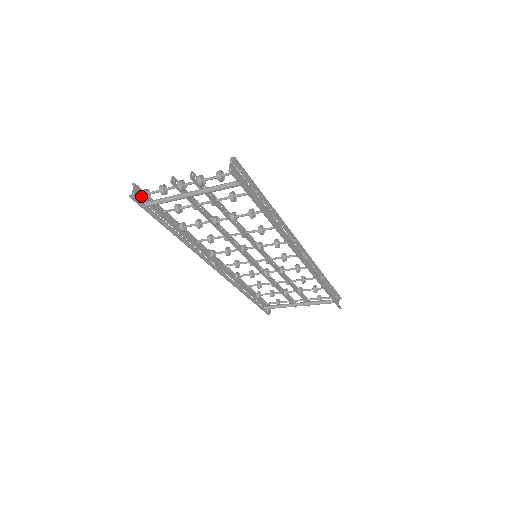
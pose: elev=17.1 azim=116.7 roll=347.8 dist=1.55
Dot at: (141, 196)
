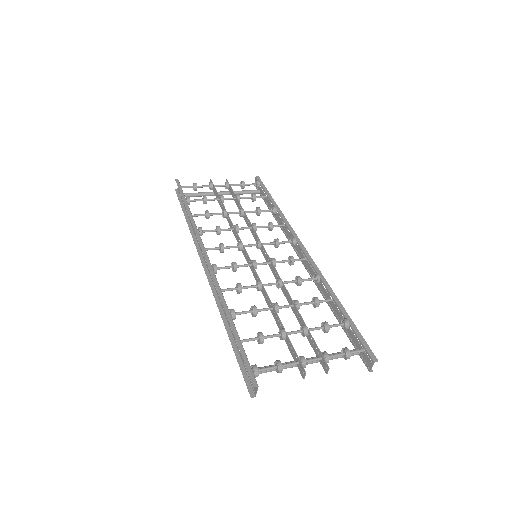
Dot at: occluded
